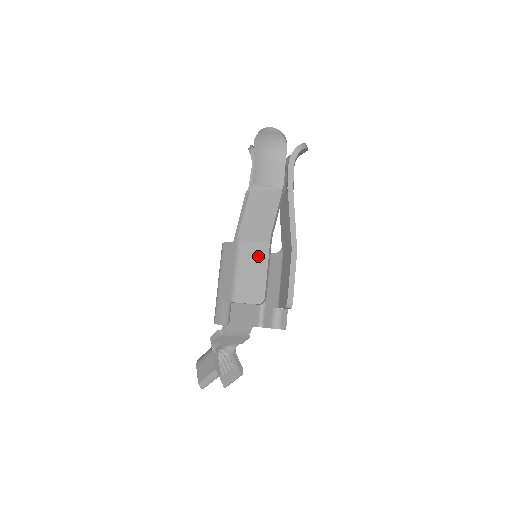
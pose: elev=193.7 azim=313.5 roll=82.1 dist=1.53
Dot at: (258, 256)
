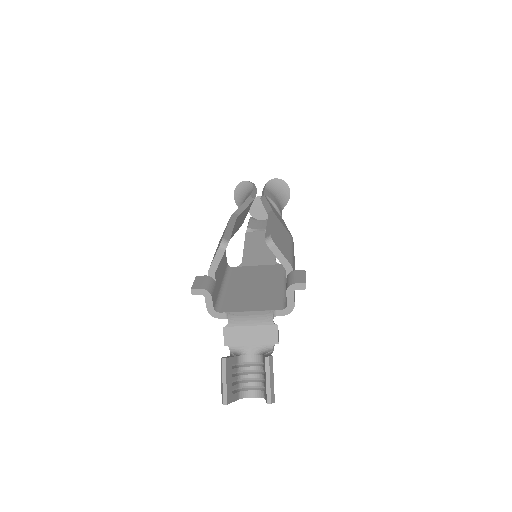
Dot at: occluded
